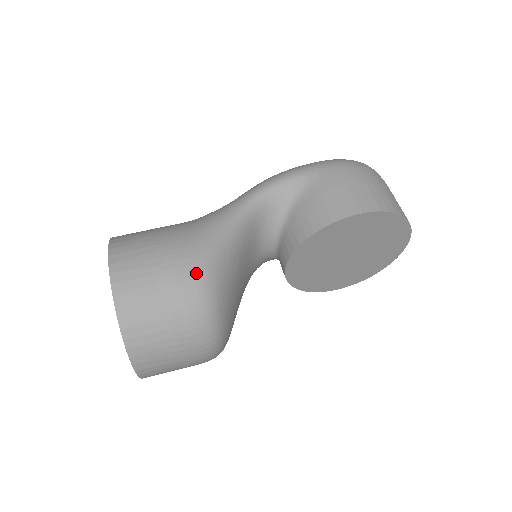
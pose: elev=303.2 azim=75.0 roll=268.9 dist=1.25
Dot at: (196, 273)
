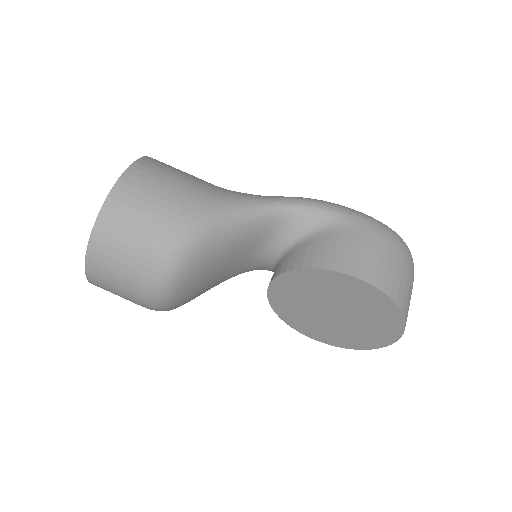
Dot at: (184, 227)
